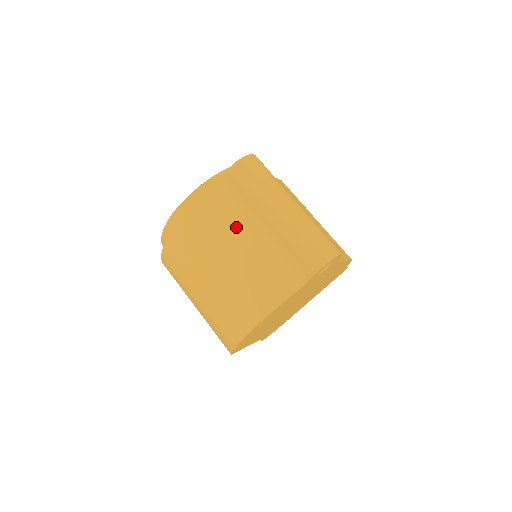
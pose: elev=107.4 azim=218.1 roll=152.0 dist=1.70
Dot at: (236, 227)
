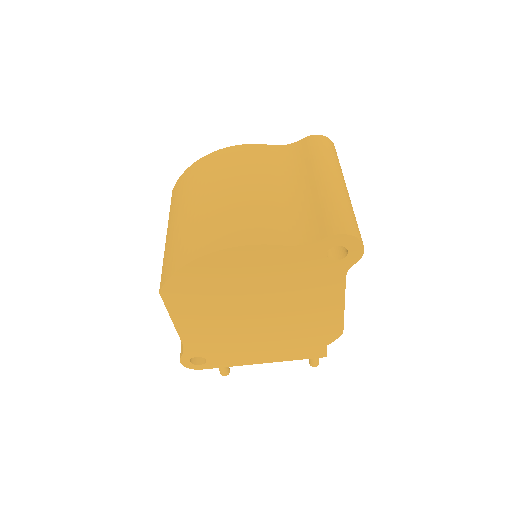
Dot at: (277, 174)
